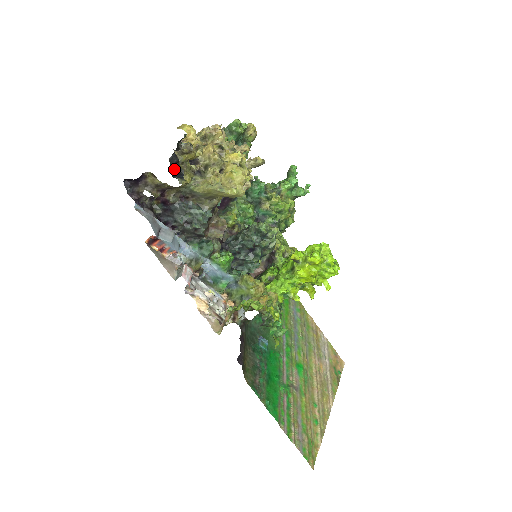
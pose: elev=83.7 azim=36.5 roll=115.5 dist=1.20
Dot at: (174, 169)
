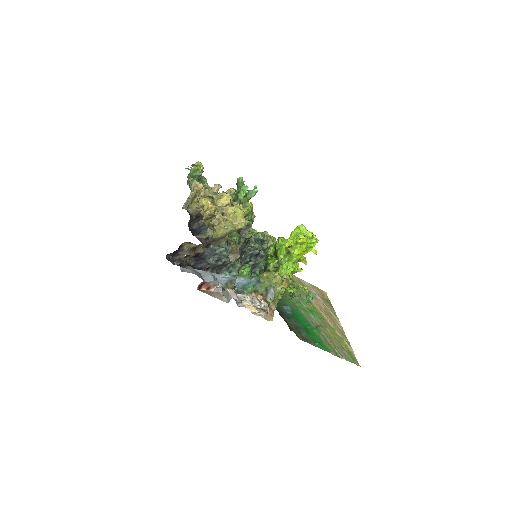
Dot at: (189, 229)
